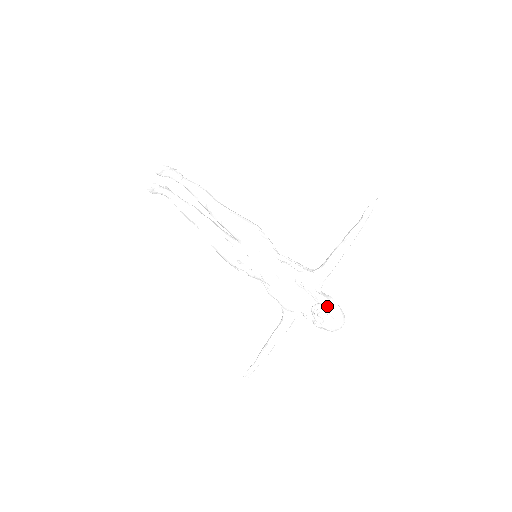
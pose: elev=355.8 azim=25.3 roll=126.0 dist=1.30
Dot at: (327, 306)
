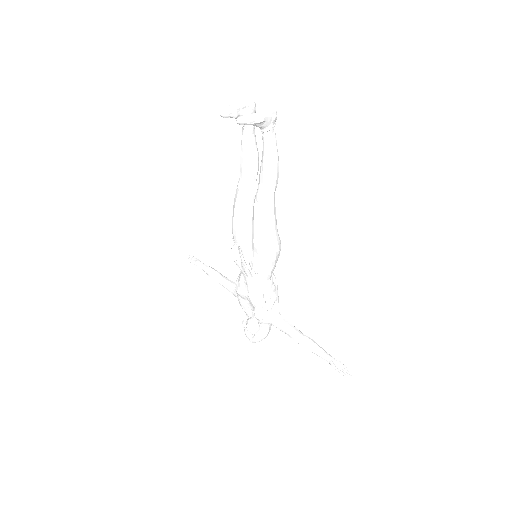
Dot at: (257, 334)
